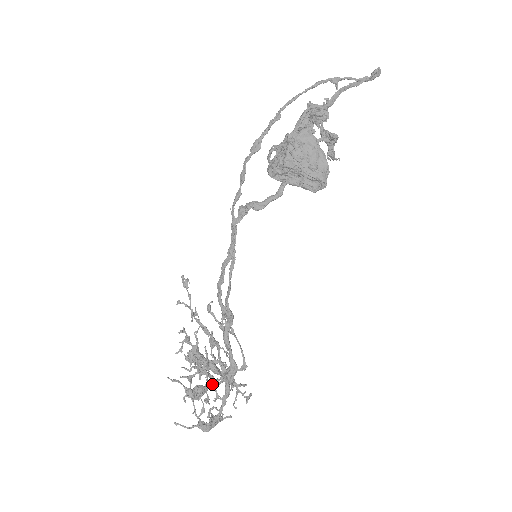
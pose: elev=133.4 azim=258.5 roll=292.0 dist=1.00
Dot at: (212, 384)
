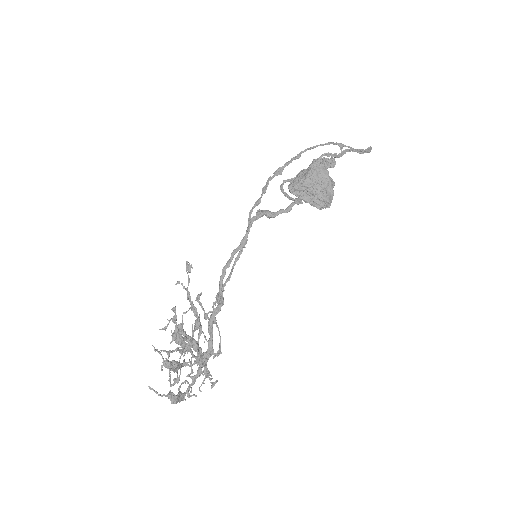
Dot at: (186, 363)
